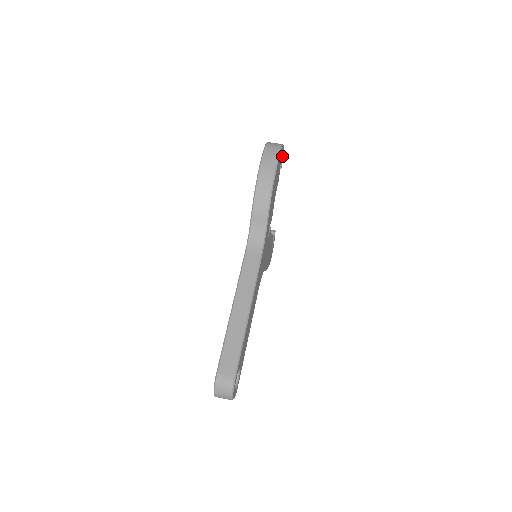
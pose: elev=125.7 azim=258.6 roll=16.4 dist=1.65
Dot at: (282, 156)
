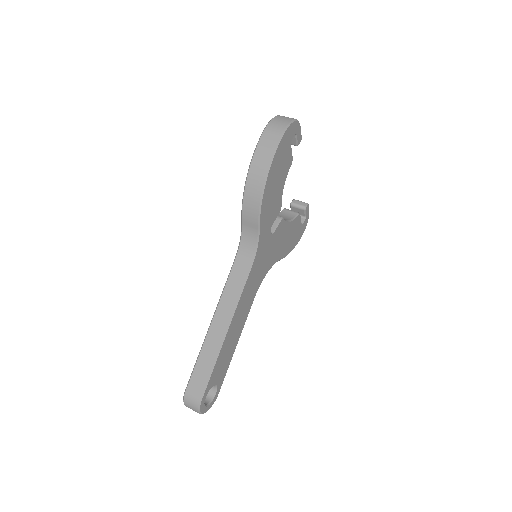
Dot at: (296, 132)
